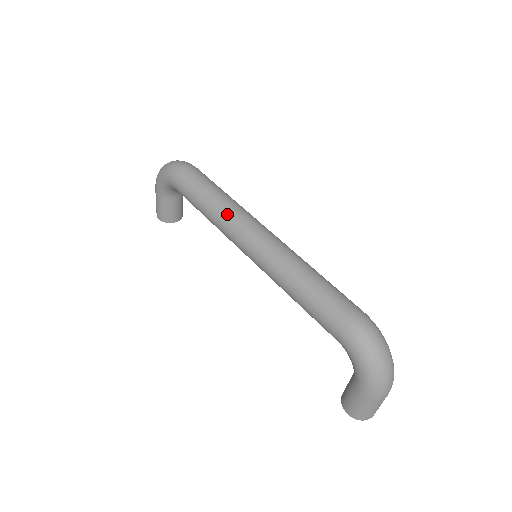
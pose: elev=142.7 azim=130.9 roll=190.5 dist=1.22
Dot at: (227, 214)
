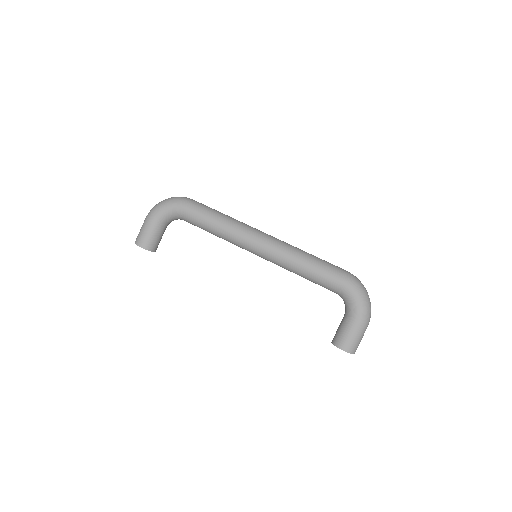
Dot at: (239, 223)
